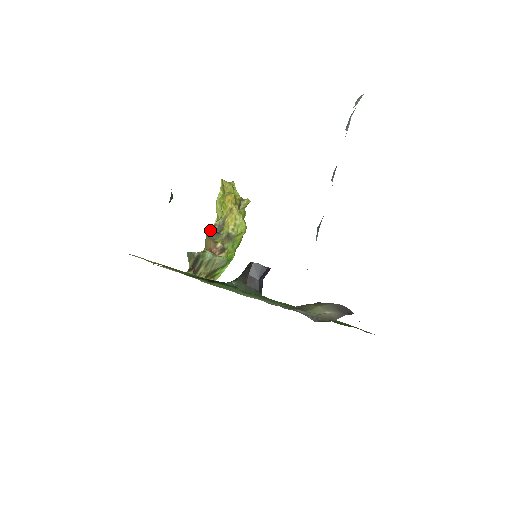
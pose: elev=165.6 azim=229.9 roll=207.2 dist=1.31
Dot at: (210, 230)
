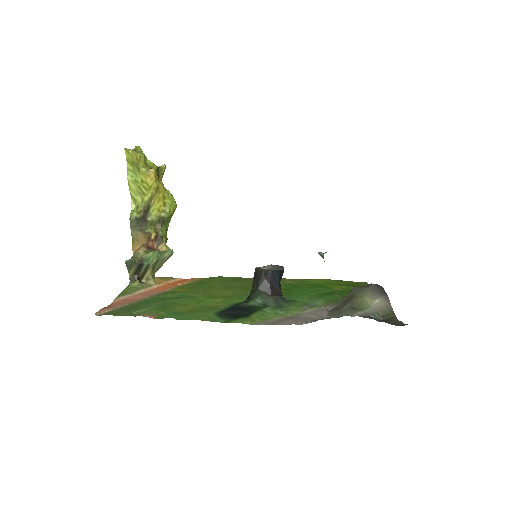
Dot at: (135, 221)
